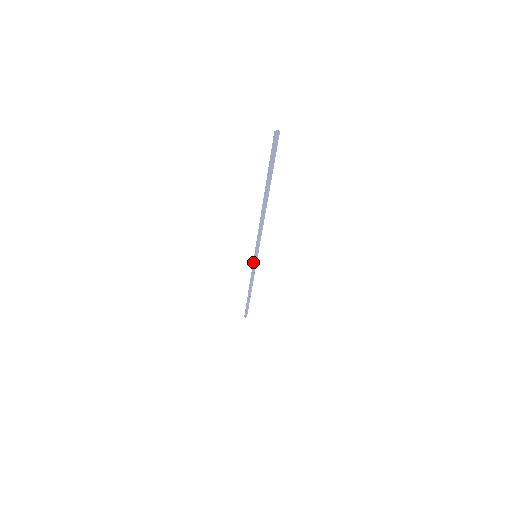
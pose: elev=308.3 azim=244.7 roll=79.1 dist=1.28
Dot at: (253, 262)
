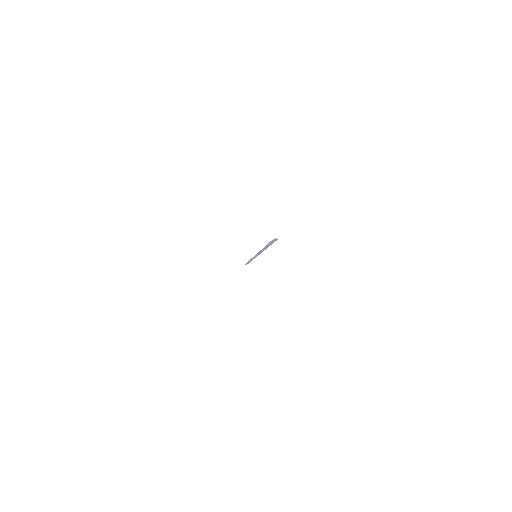
Dot at: occluded
